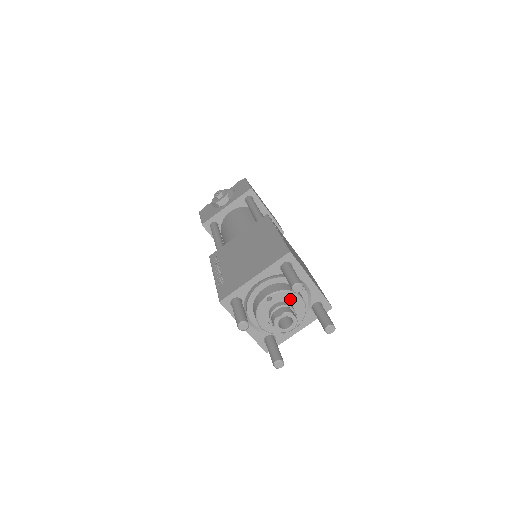
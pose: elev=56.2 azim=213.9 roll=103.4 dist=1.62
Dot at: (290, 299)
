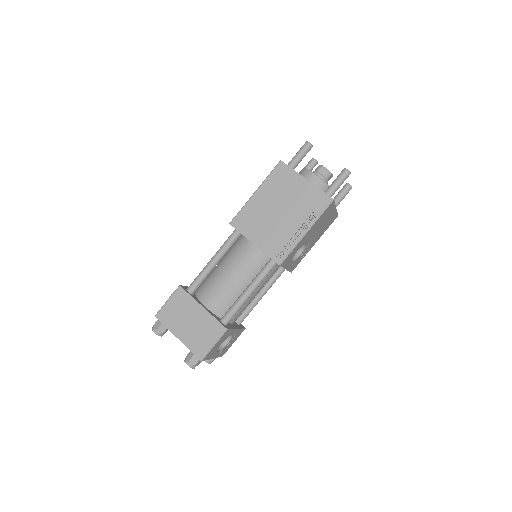
Dot at: occluded
